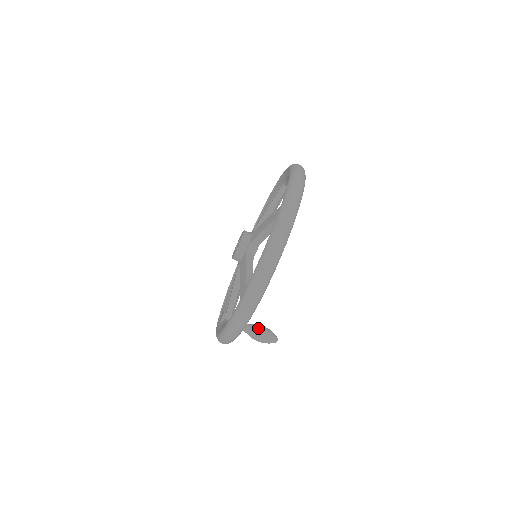
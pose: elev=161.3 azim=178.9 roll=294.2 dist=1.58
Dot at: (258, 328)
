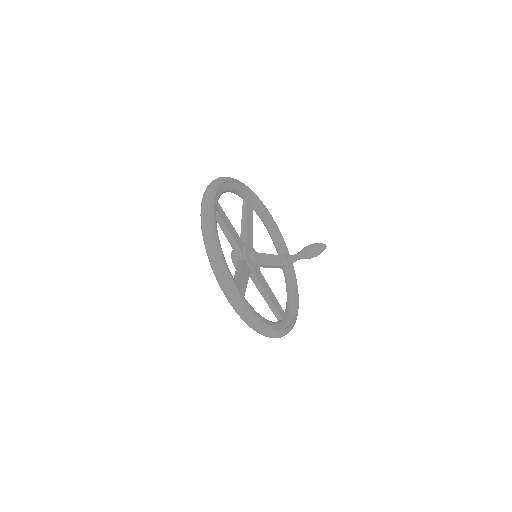
Dot at: (306, 255)
